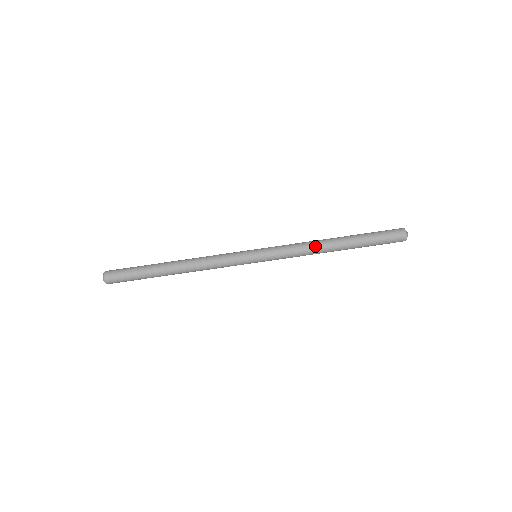
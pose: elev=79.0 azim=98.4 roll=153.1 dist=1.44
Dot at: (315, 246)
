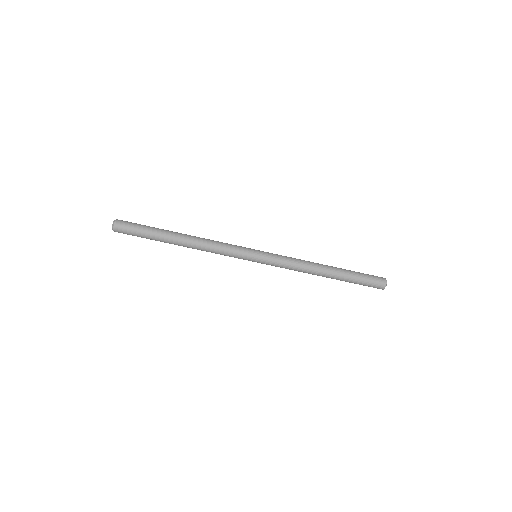
Dot at: (310, 265)
